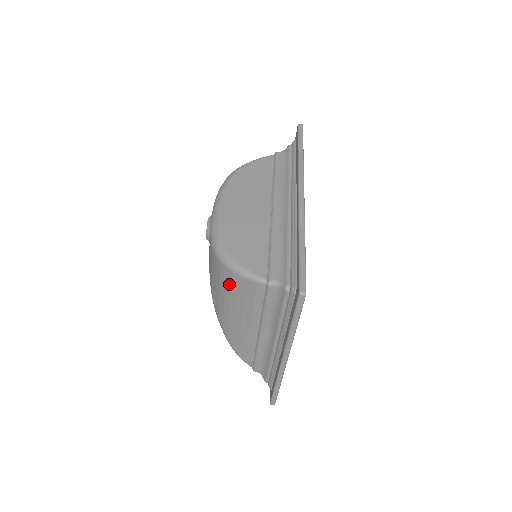
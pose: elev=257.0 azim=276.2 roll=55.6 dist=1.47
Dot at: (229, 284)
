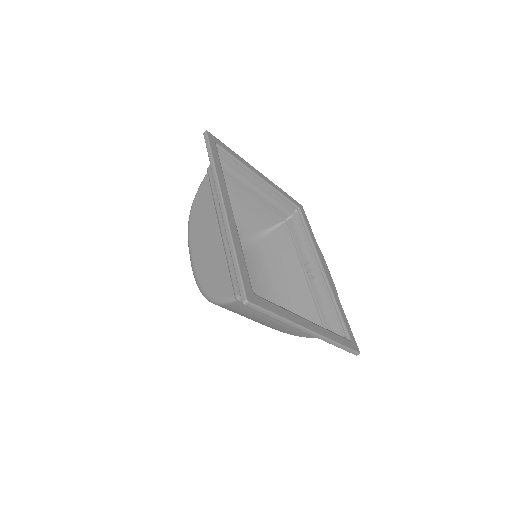
Dot at: occluded
